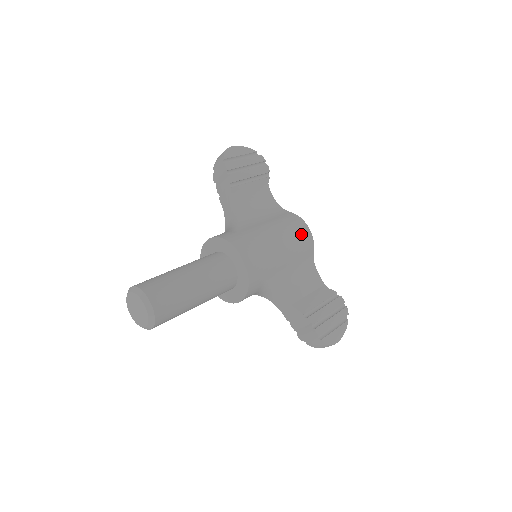
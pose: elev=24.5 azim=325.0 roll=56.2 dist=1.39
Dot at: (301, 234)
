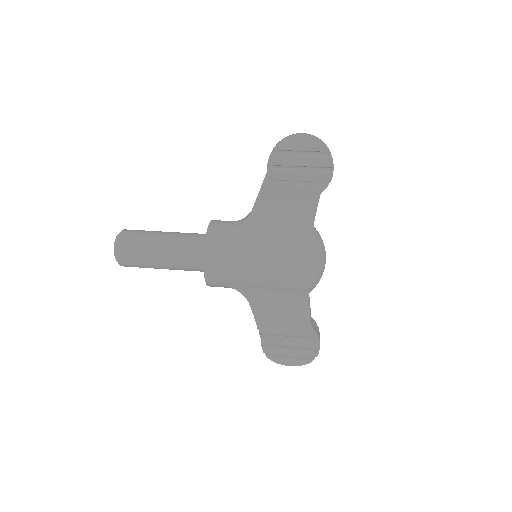
Dot at: (294, 272)
